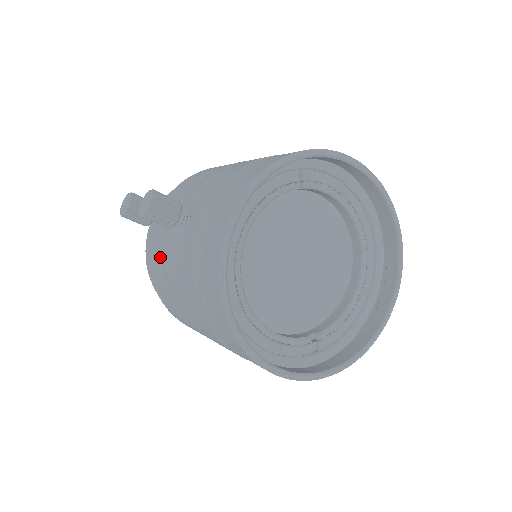
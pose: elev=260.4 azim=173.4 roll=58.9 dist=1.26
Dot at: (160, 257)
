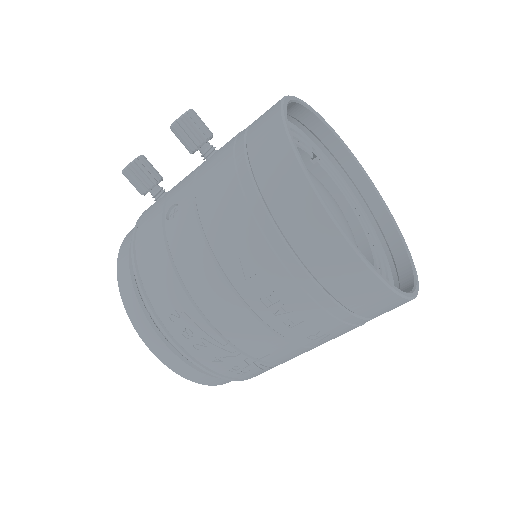
Dot at: (162, 208)
